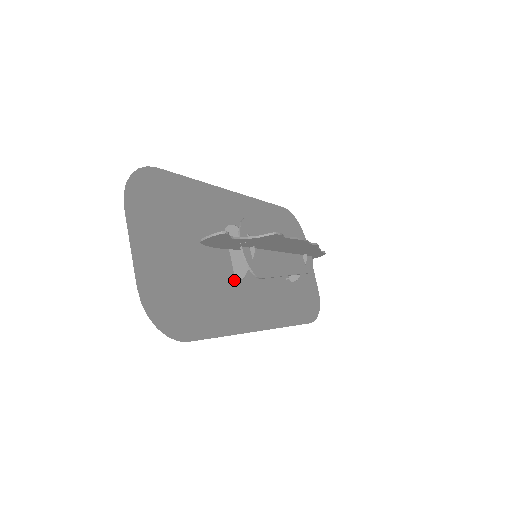
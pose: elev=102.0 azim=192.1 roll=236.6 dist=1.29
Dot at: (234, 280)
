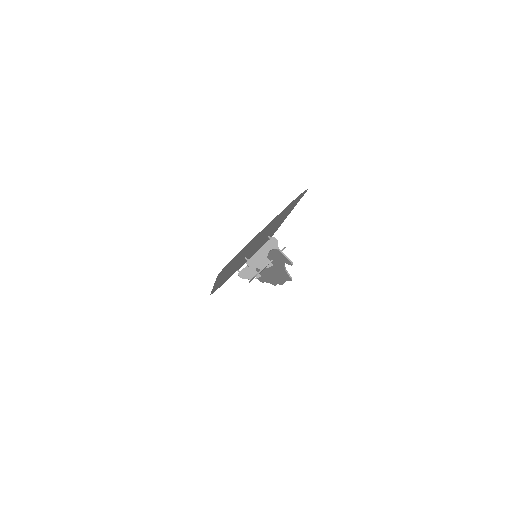
Dot at: occluded
